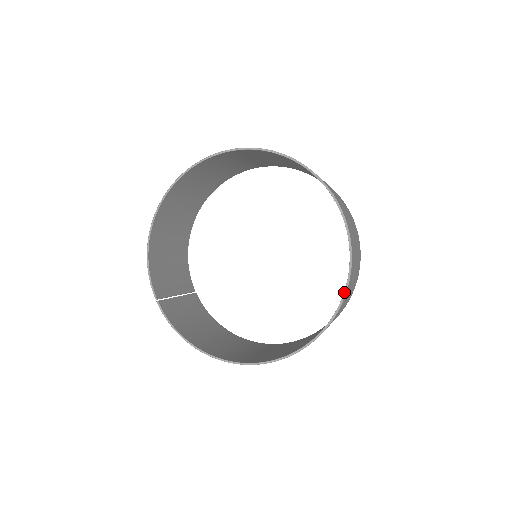
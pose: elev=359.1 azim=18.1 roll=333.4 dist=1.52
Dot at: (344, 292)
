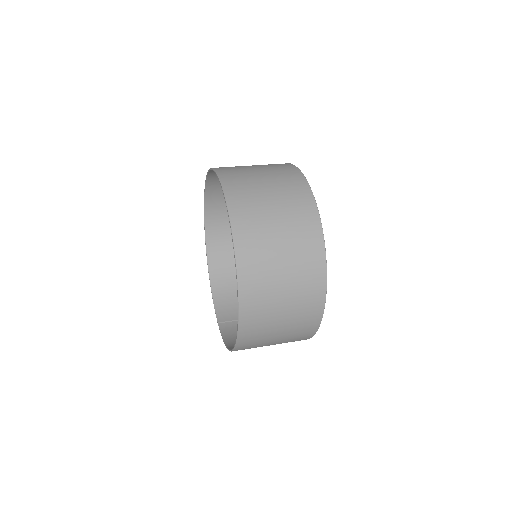
Dot at: occluded
